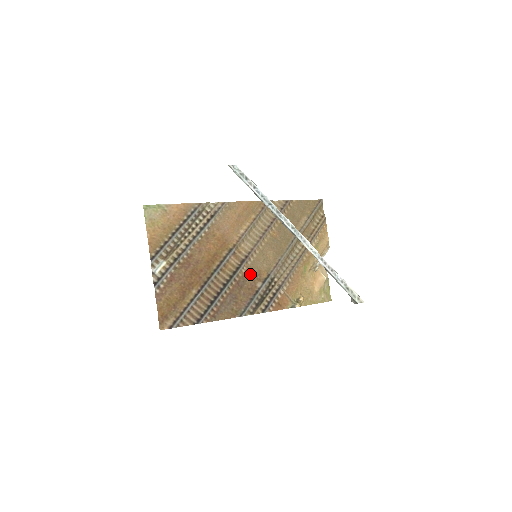
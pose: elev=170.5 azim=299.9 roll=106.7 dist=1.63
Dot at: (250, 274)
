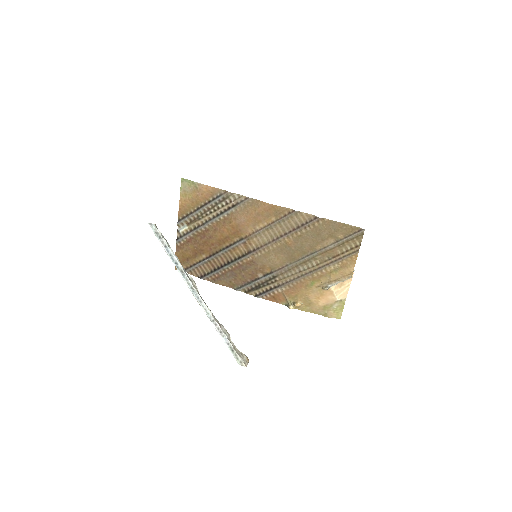
Dot at: (254, 264)
